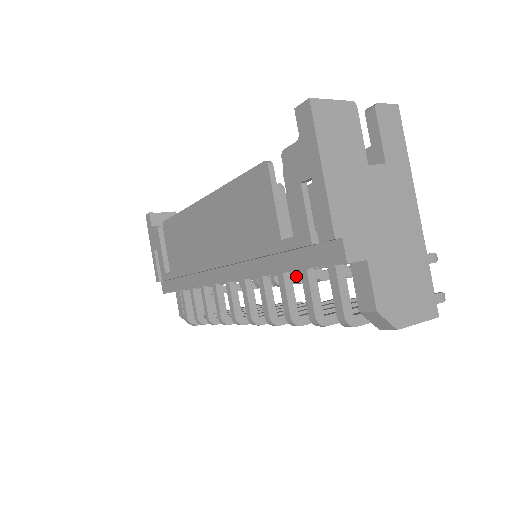
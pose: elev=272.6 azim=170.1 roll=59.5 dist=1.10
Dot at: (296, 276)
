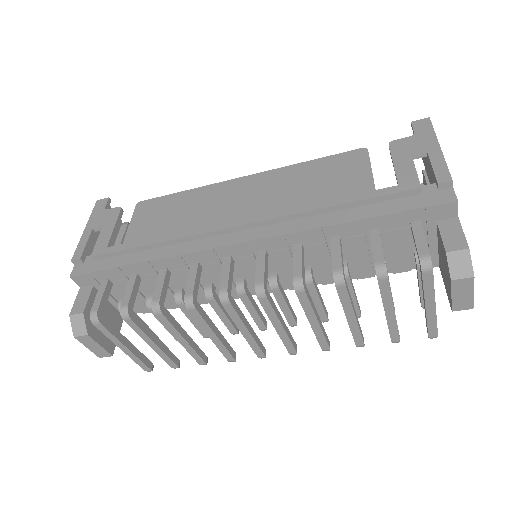
Dot at: (312, 273)
